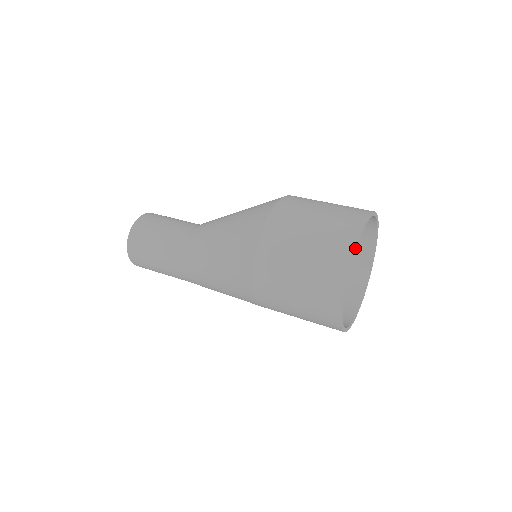
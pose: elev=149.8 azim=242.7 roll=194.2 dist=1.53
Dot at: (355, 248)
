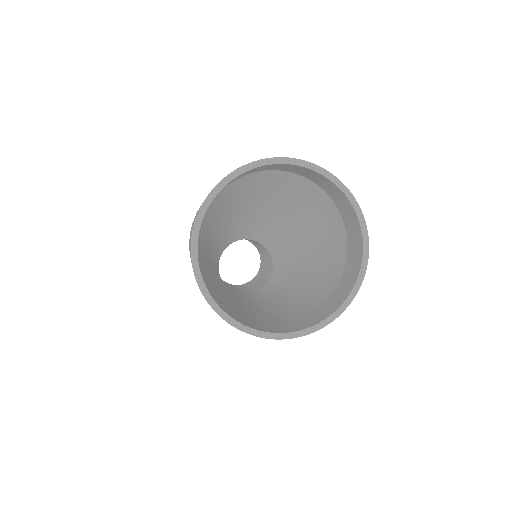
Dot at: (209, 198)
